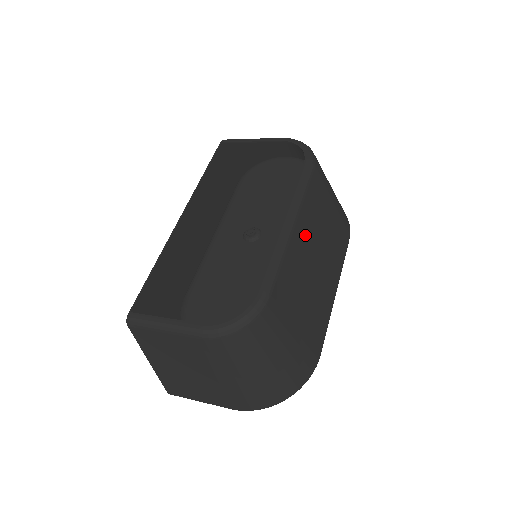
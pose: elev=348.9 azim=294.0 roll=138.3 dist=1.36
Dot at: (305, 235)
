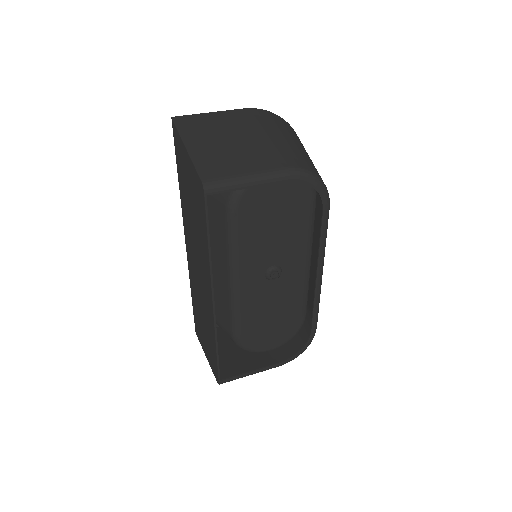
Dot at: occluded
